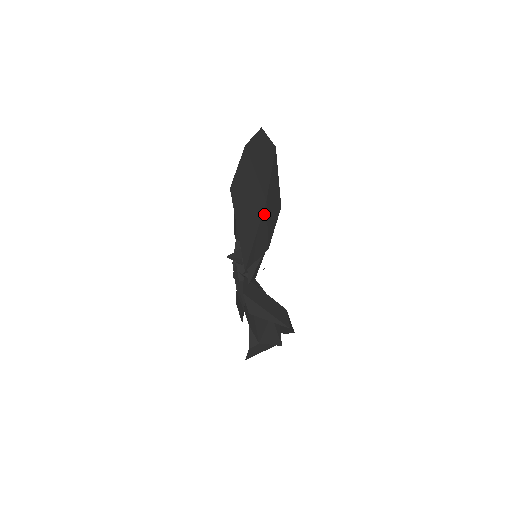
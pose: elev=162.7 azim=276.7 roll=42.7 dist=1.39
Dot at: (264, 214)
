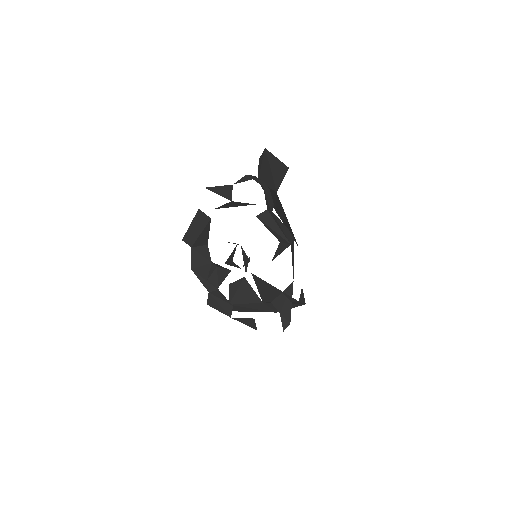
Dot at: occluded
